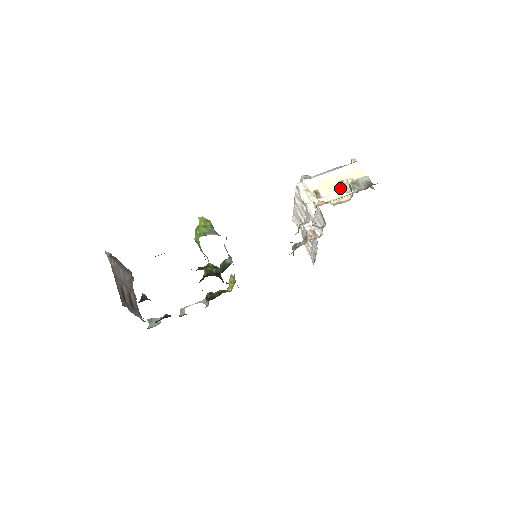
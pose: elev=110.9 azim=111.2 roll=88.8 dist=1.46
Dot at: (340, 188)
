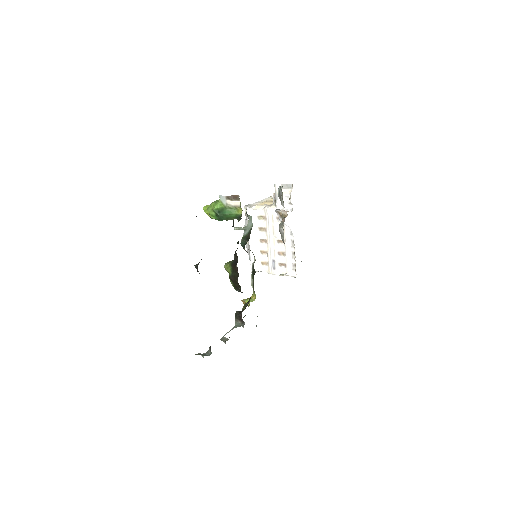
Dot at: occluded
